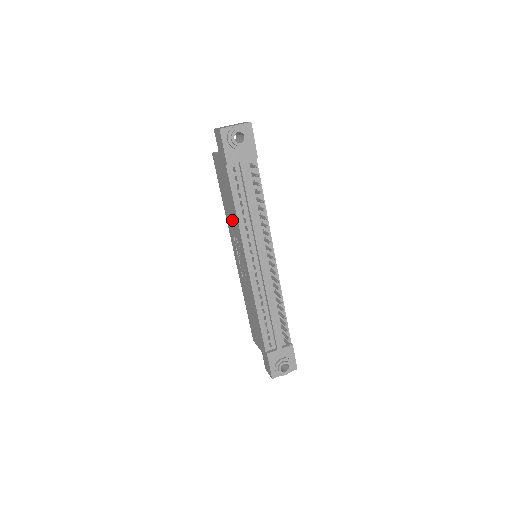
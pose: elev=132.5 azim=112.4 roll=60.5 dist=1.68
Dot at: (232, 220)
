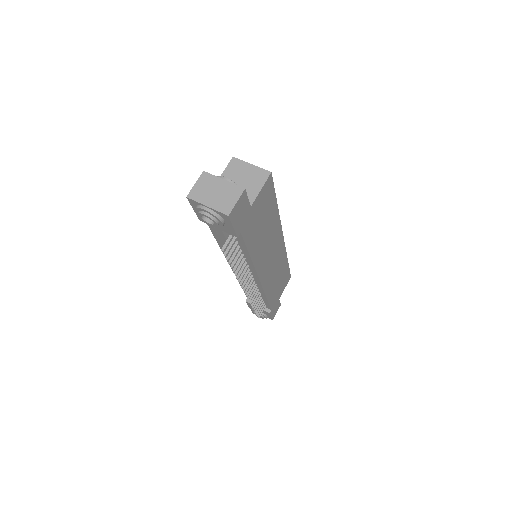
Dot at: occluded
